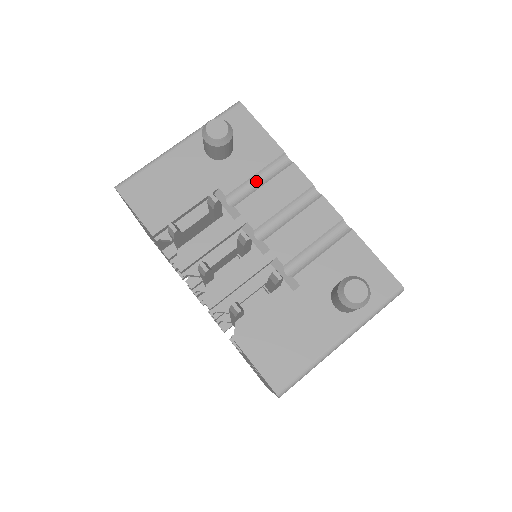
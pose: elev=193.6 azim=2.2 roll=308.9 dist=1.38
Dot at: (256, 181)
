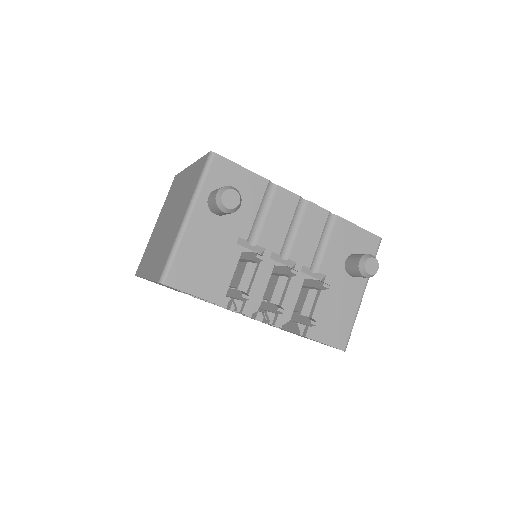
Dot at: (260, 215)
